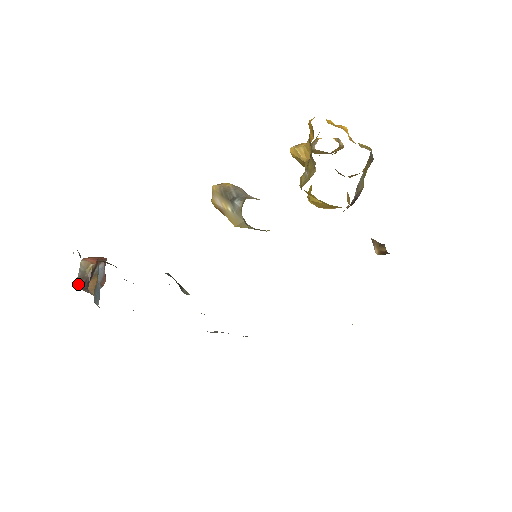
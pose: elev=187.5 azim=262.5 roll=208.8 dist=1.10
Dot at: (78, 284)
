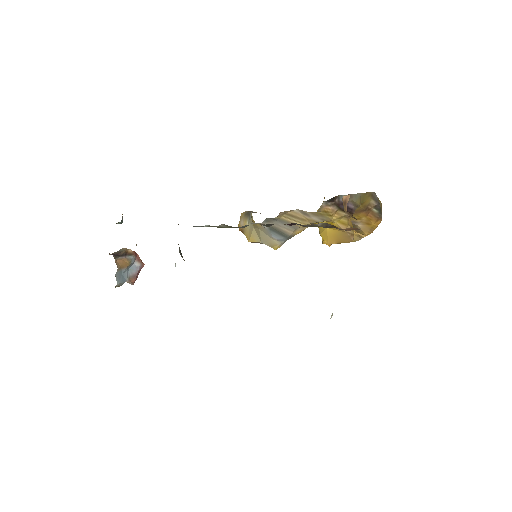
Dot at: (111, 254)
